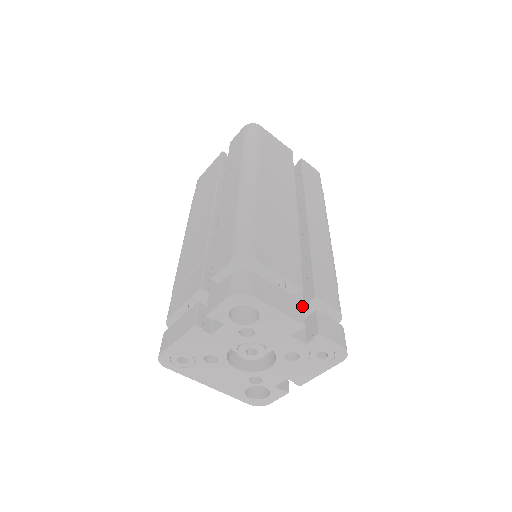
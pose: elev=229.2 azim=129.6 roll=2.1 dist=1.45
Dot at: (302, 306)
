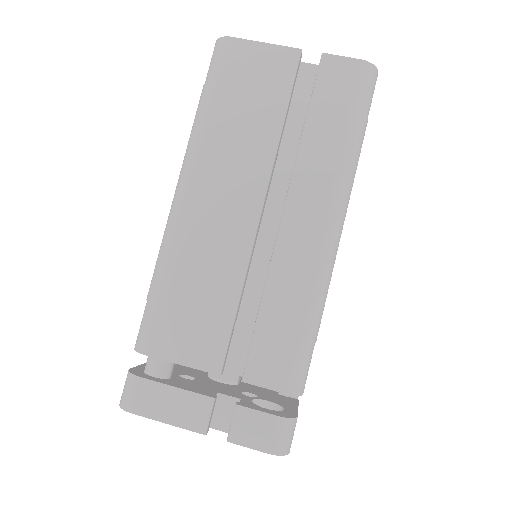
Dot at: occluded
